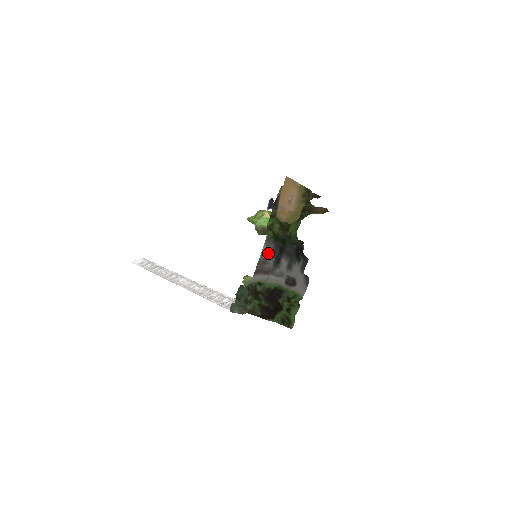
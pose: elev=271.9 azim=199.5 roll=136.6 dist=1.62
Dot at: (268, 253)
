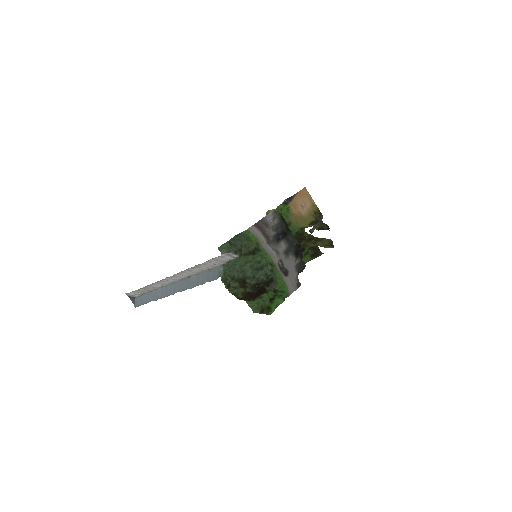
Dot at: (272, 222)
